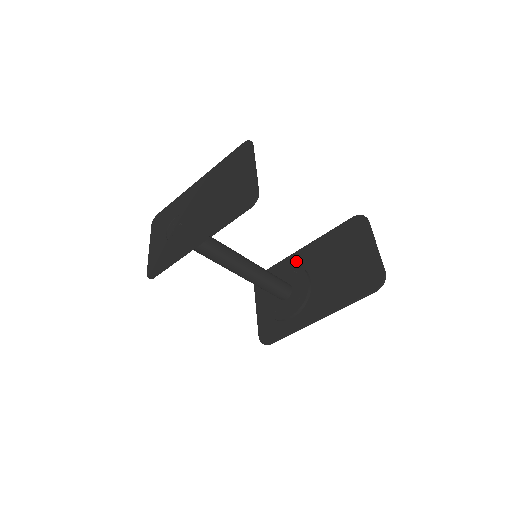
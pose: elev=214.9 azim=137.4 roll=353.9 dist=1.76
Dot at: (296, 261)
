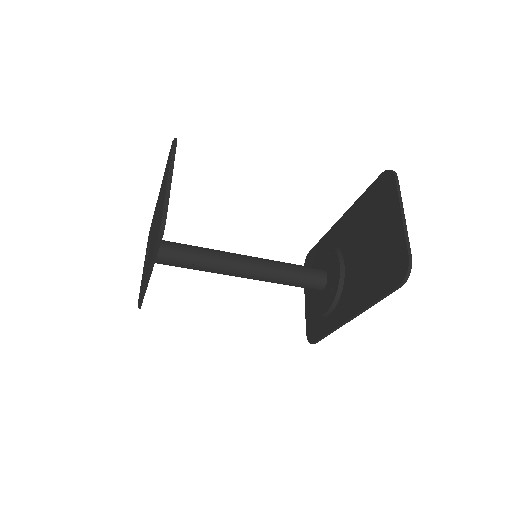
Dot at: (333, 238)
